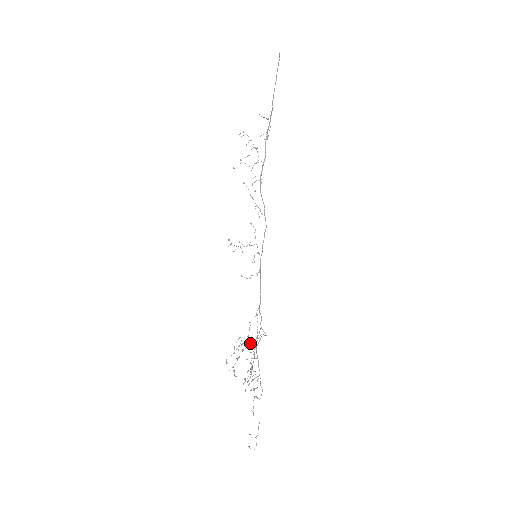
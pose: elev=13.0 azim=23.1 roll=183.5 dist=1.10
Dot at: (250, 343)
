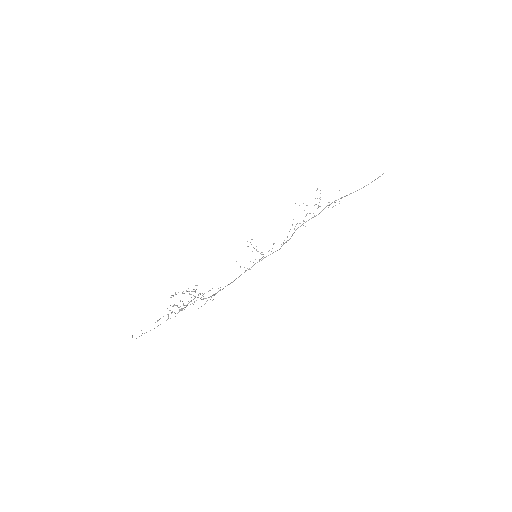
Dot at: occluded
